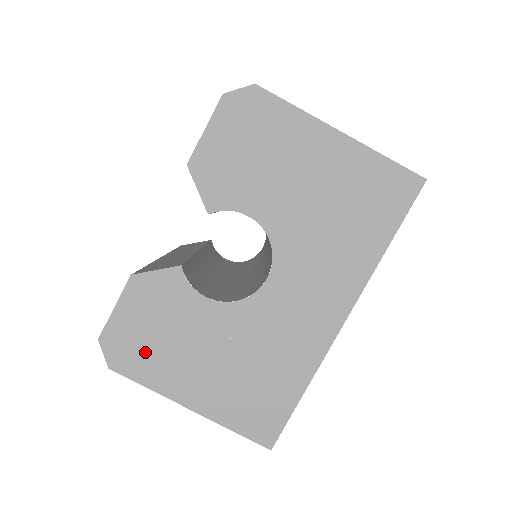
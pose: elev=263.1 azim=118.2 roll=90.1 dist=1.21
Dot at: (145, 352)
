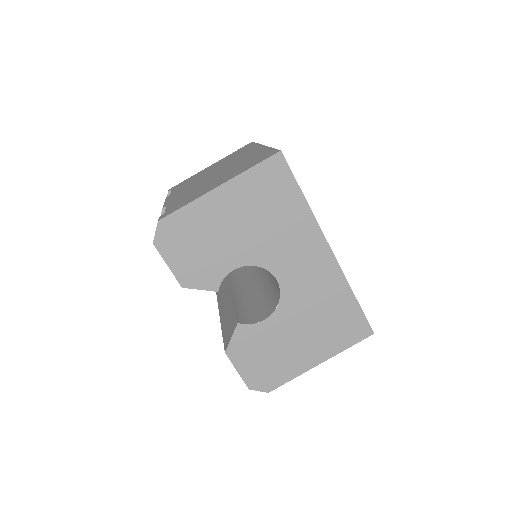
Dot at: (273, 369)
